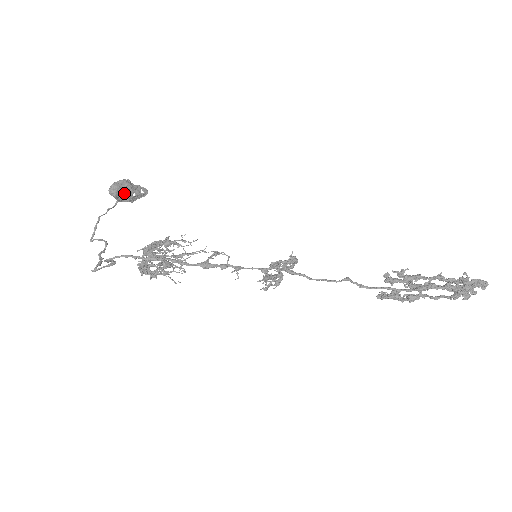
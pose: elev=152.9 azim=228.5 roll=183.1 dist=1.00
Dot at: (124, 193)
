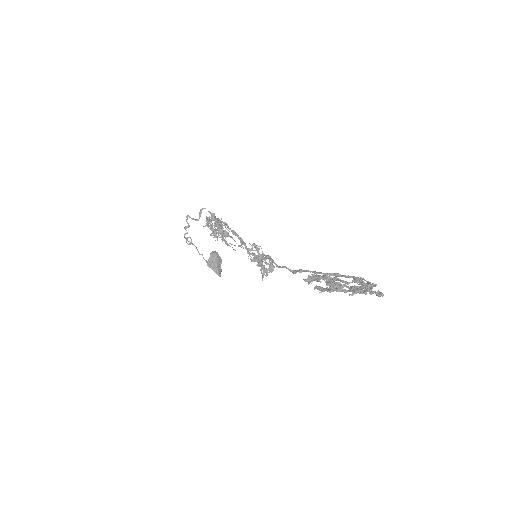
Dot at: (216, 258)
